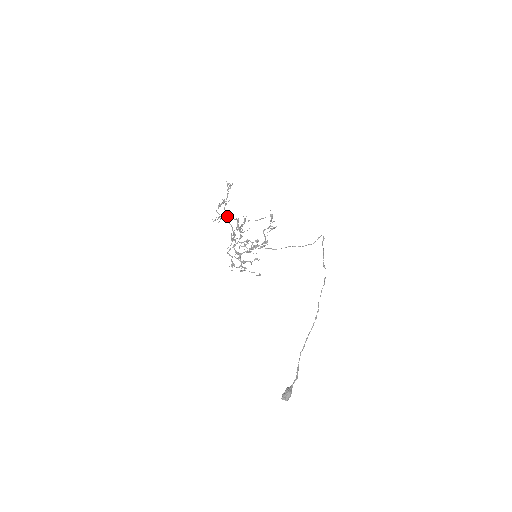
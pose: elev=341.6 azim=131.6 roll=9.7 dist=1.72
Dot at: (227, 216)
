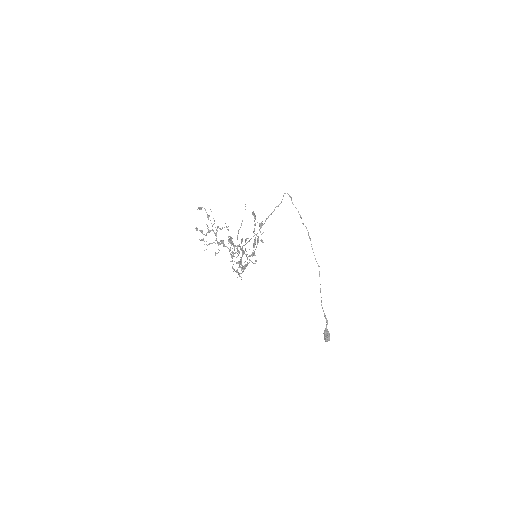
Dot at: occluded
